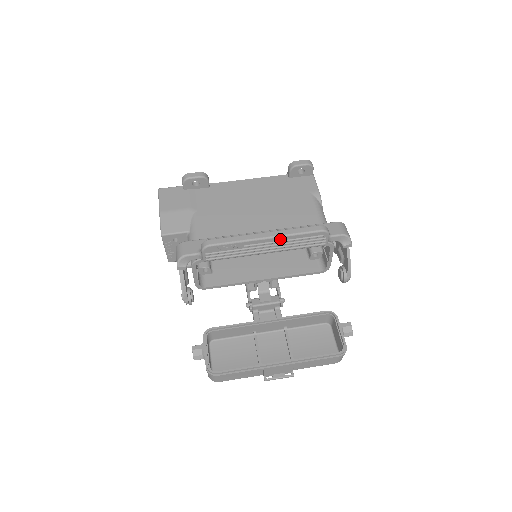
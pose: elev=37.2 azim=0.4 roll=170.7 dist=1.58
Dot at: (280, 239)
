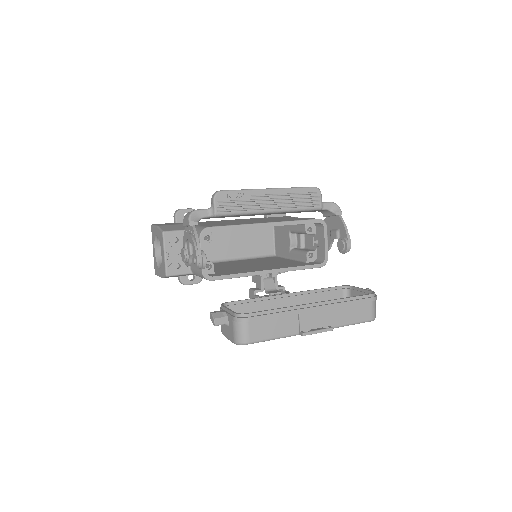
Dot at: (281, 192)
